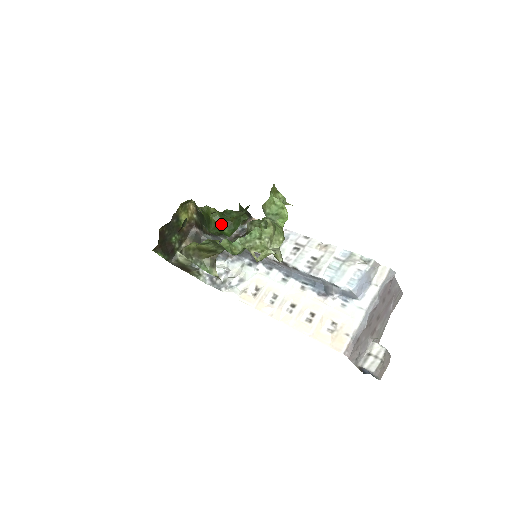
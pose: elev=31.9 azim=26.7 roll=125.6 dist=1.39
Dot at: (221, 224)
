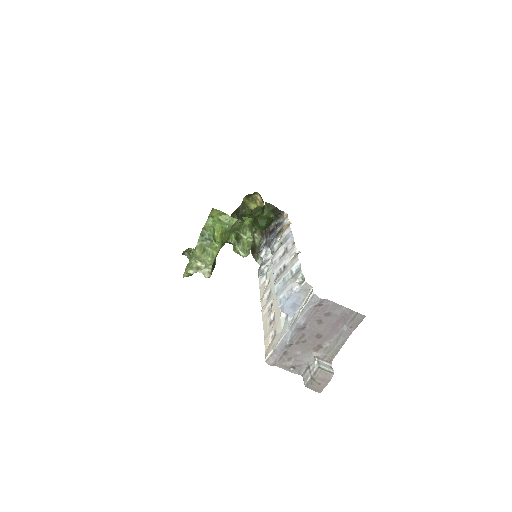
Dot at: occluded
